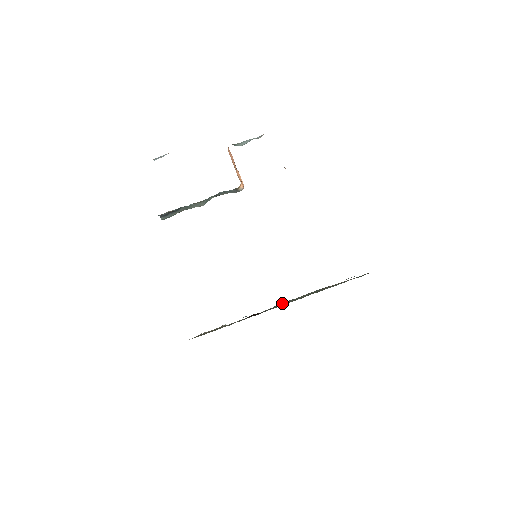
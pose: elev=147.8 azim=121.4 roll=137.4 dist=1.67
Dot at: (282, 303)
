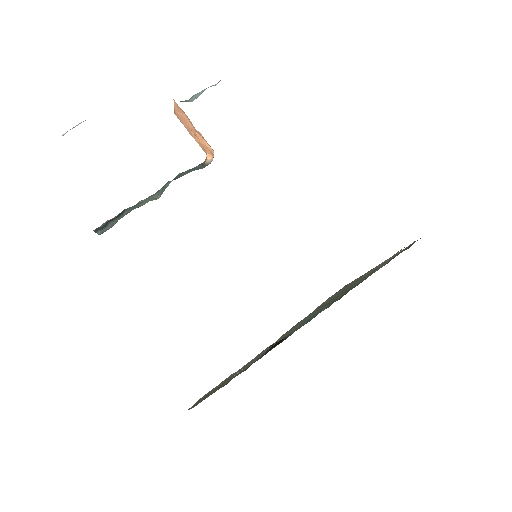
Dot at: occluded
